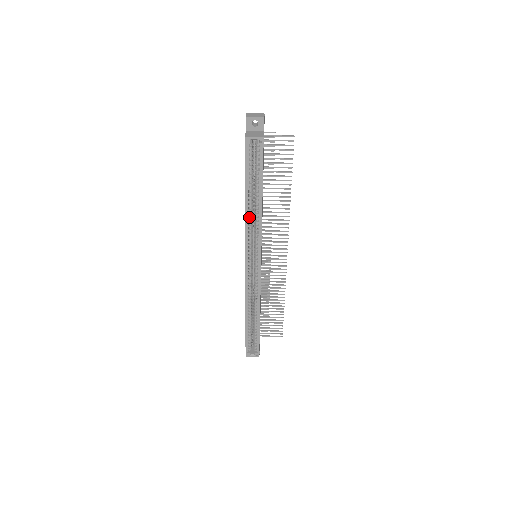
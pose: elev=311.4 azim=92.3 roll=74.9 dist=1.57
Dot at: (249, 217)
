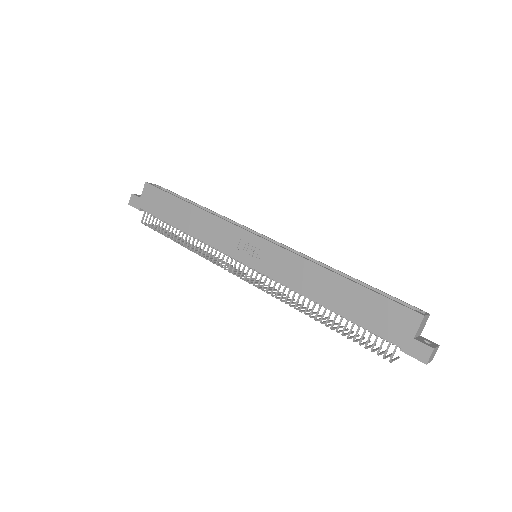
Dot at: (208, 215)
